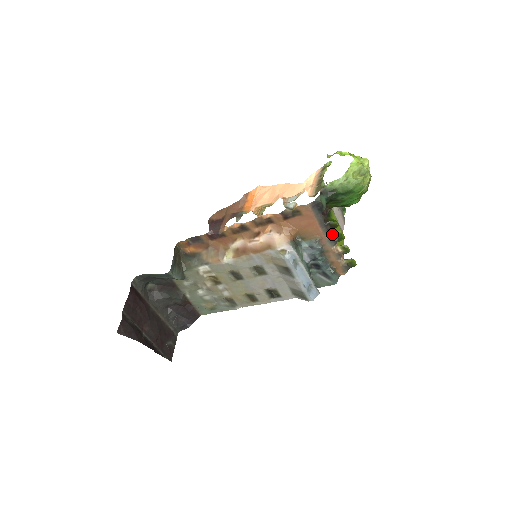
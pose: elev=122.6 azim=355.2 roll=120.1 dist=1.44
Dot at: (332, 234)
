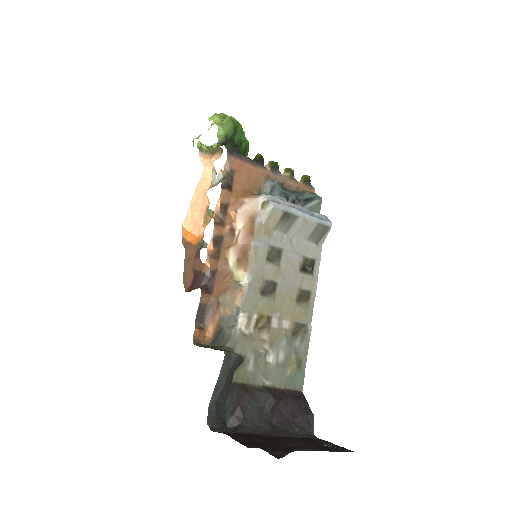
Dot at: (268, 168)
